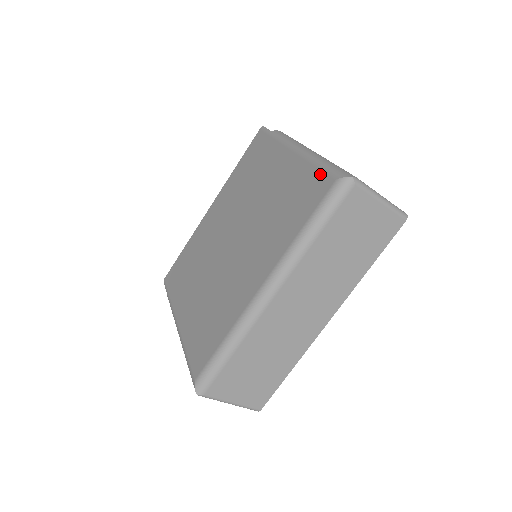
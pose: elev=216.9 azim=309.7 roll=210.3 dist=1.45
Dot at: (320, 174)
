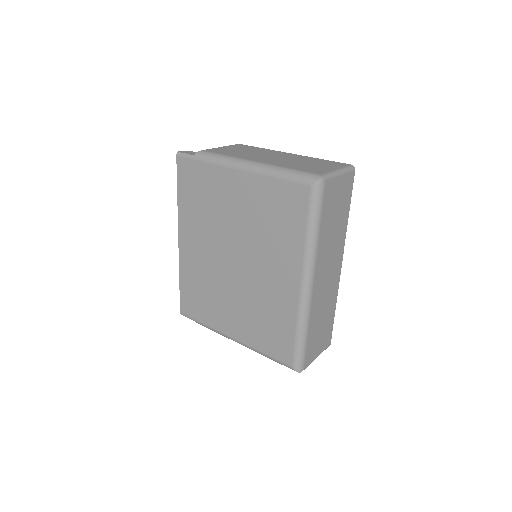
Dot at: (289, 185)
